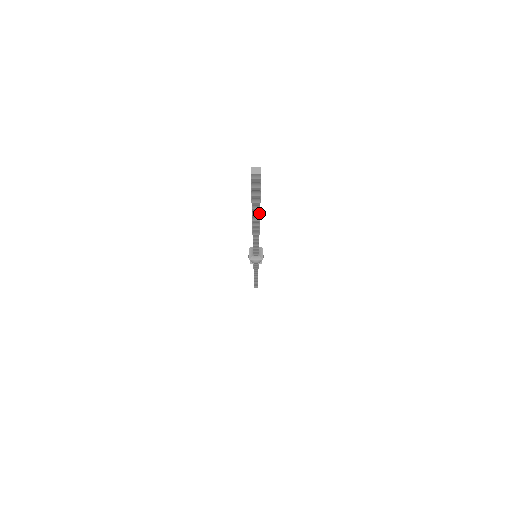
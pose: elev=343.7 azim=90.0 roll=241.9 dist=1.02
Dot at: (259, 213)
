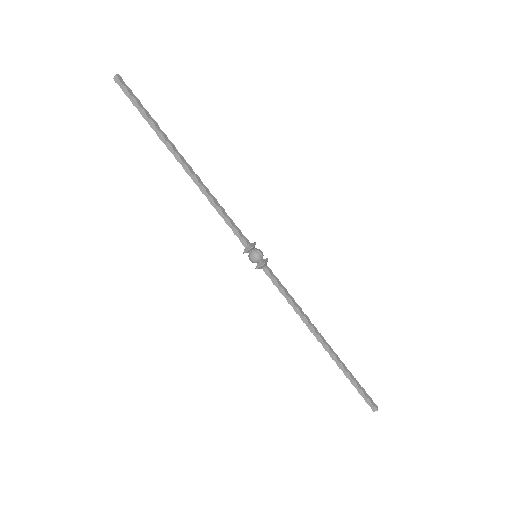
Dot at: (162, 134)
